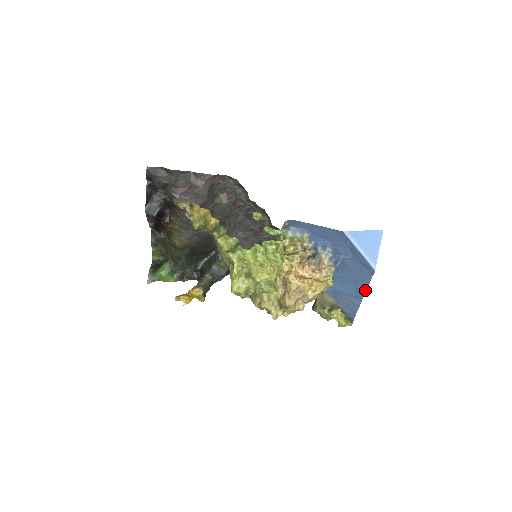
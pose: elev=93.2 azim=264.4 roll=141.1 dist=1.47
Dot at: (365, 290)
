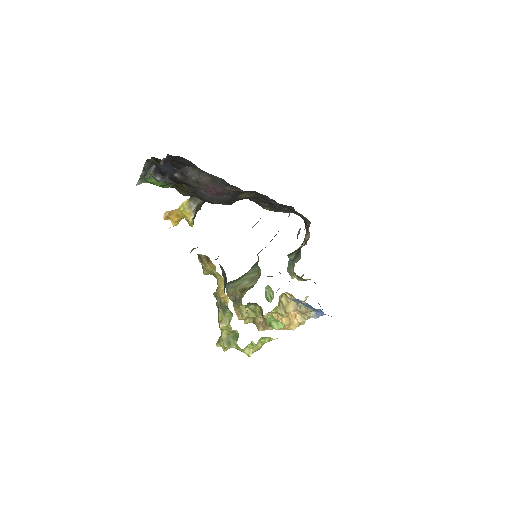
Dot at: occluded
